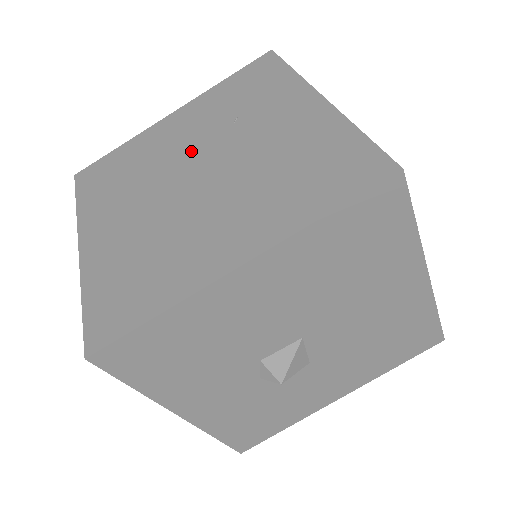
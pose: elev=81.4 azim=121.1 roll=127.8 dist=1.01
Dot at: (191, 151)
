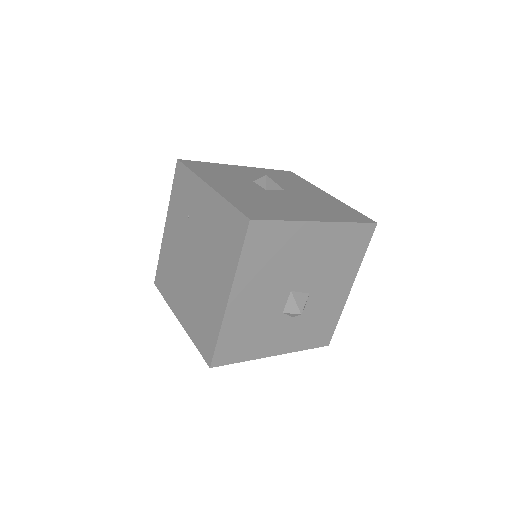
Dot at: (184, 246)
